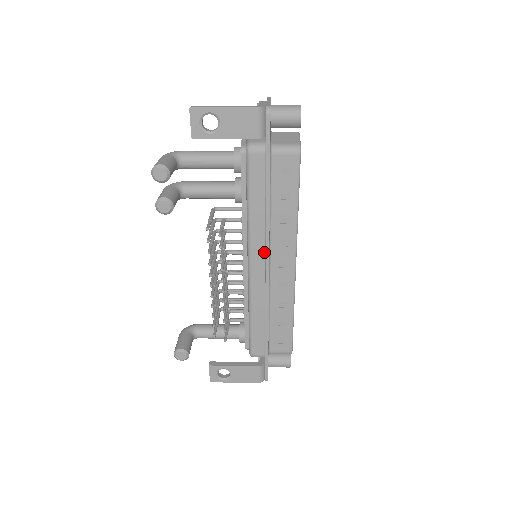
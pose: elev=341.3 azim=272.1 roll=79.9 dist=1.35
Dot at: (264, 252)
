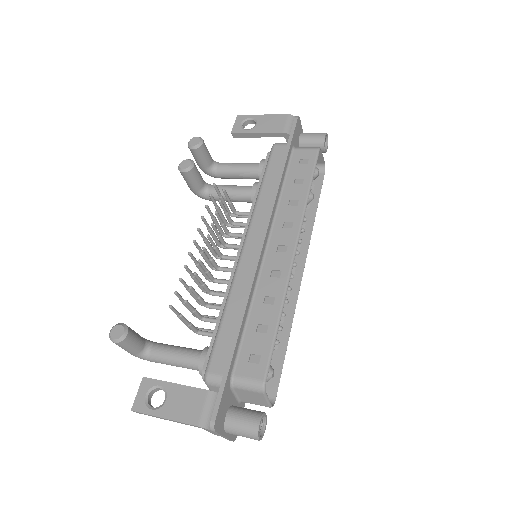
Dot at: (264, 229)
